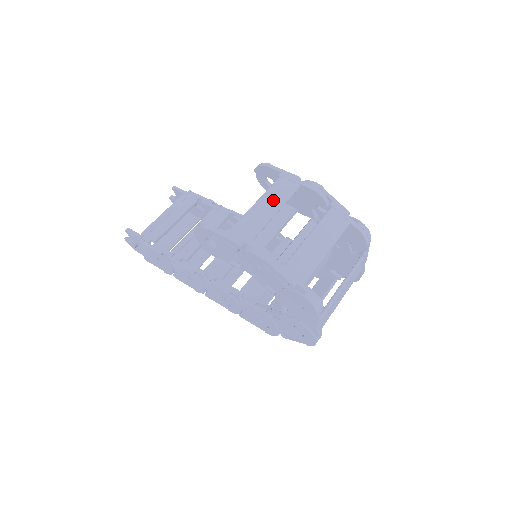
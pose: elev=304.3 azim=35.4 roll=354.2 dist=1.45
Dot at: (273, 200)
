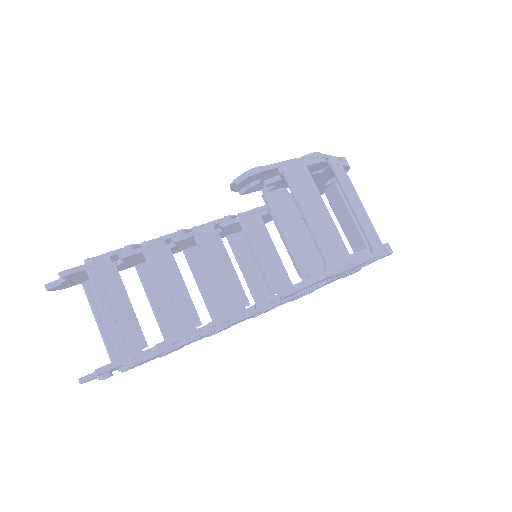
Dot at: (313, 202)
